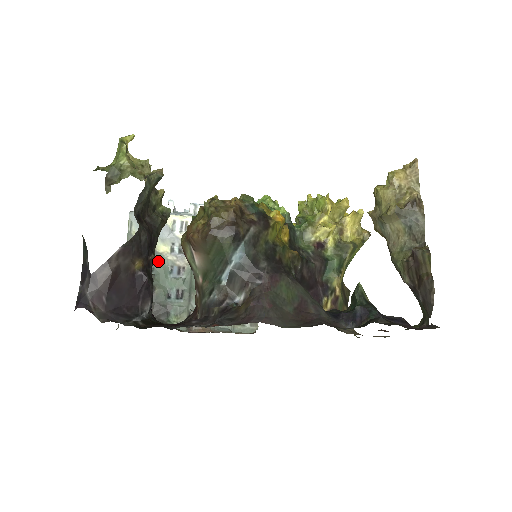
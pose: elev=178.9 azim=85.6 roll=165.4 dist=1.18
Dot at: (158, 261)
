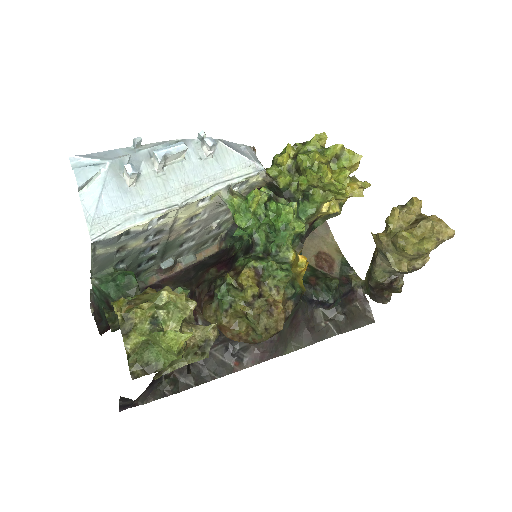
Dot at: (130, 255)
